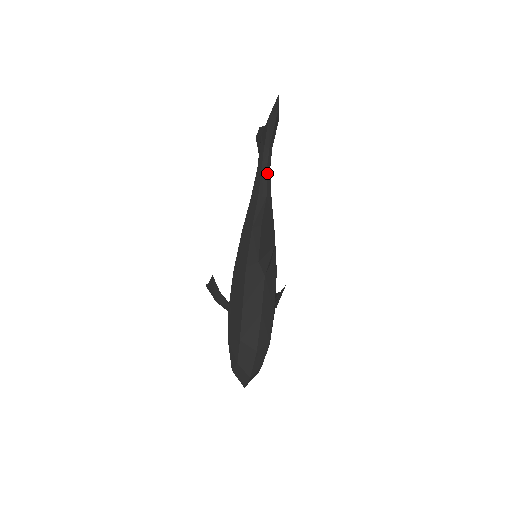
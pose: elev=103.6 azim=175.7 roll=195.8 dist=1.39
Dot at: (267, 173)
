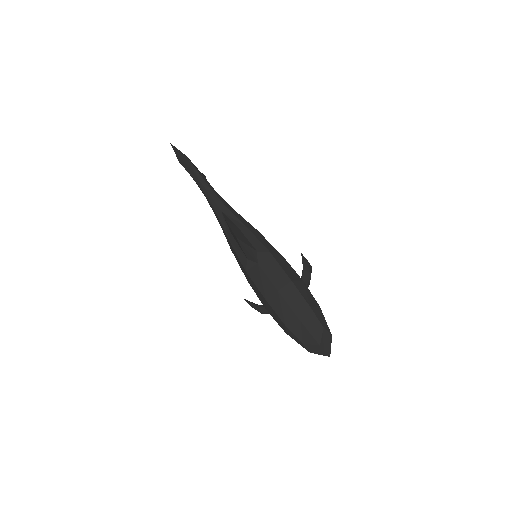
Dot at: (211, 196)
